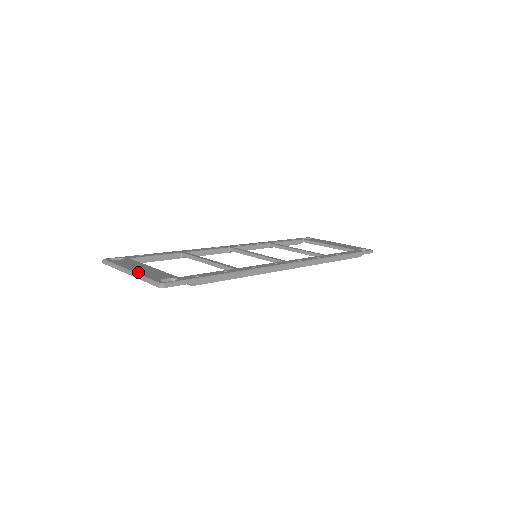
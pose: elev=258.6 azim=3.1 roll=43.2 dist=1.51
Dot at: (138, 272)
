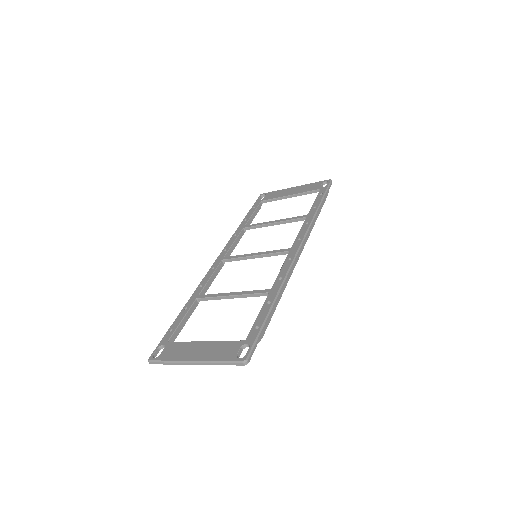
Dot at: (205, 359)
